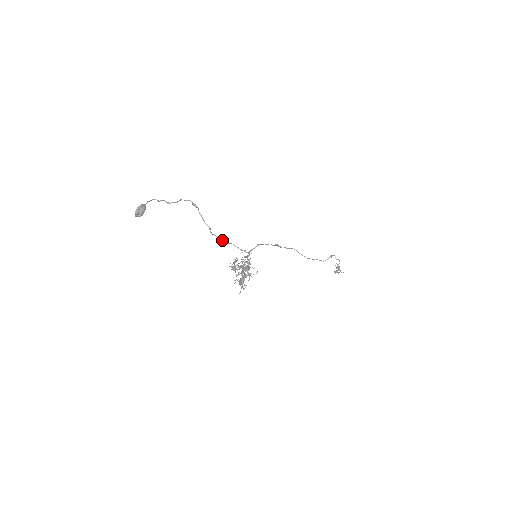
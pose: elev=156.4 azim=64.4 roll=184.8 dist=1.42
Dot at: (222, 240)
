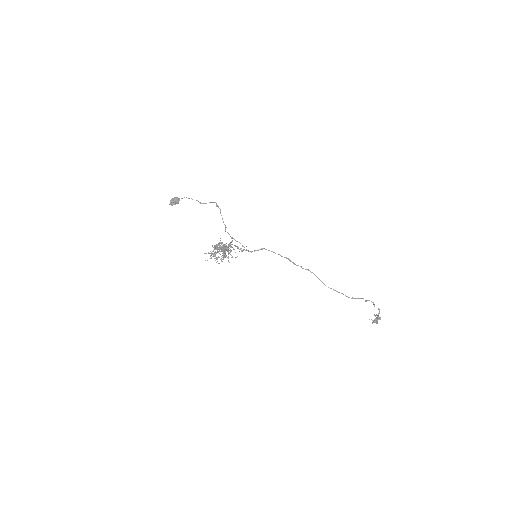
Dot at: (232, 238)
